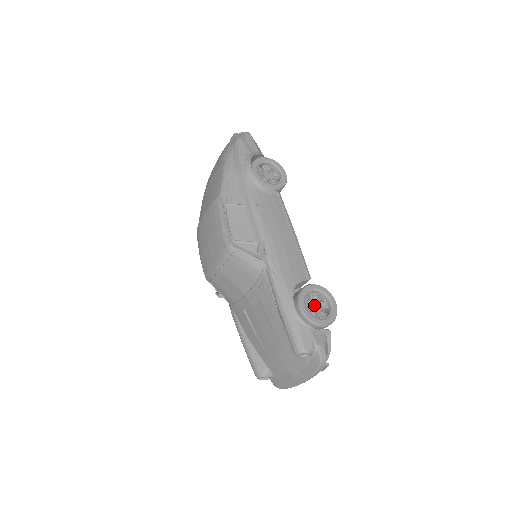
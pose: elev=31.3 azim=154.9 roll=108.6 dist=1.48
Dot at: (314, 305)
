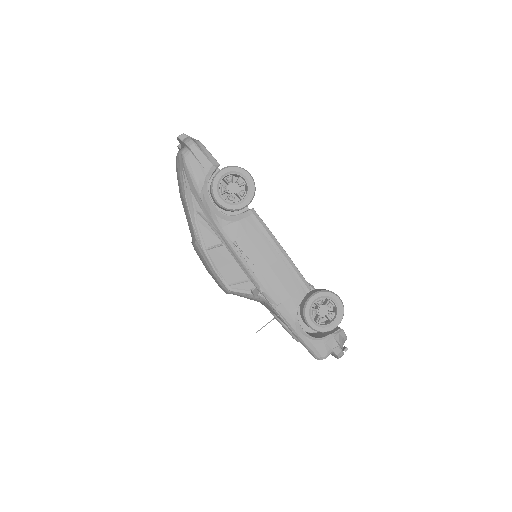
Dot at: (321, 311)
